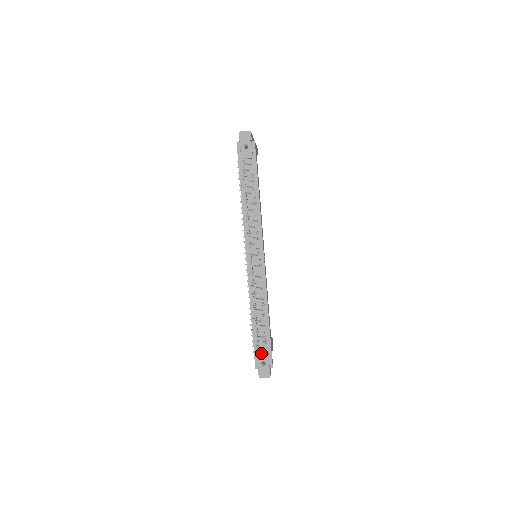
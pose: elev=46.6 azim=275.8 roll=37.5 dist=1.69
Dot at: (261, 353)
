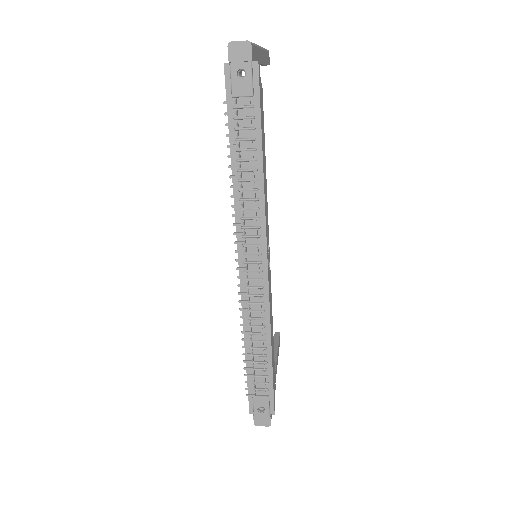
Dot at: (258, 397)
